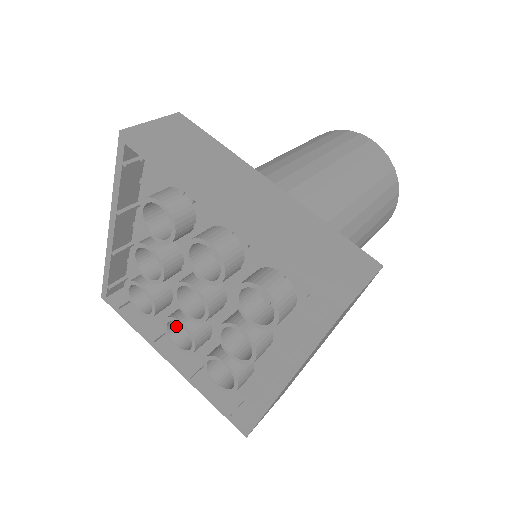
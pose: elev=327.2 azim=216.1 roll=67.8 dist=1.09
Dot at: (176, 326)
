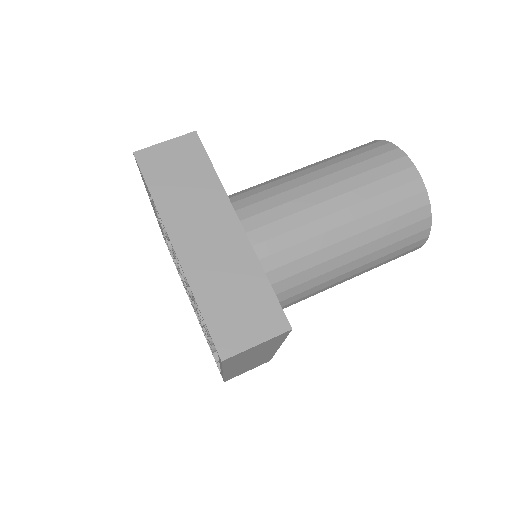
Dot at: occluded
